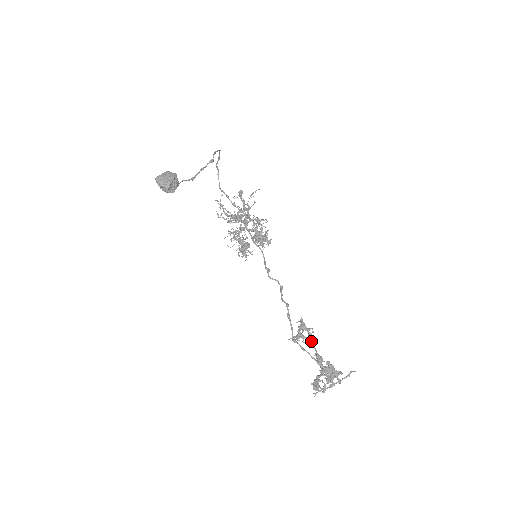
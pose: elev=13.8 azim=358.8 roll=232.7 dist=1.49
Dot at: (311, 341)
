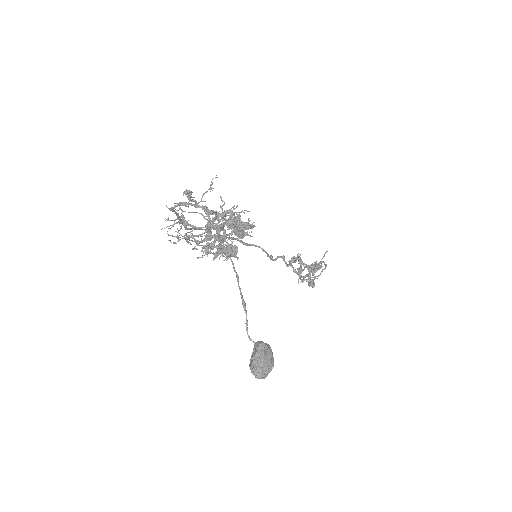
Dot at: (301, 263)
